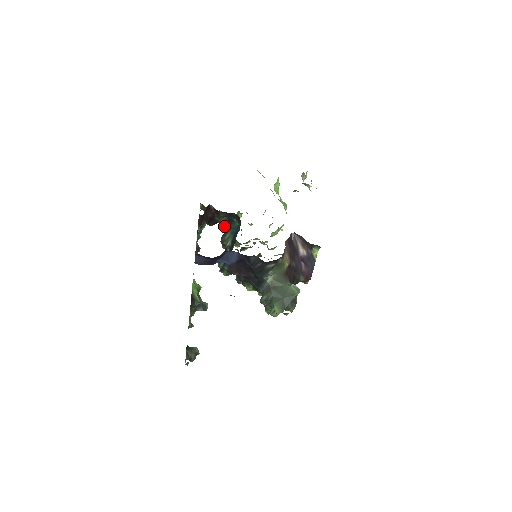
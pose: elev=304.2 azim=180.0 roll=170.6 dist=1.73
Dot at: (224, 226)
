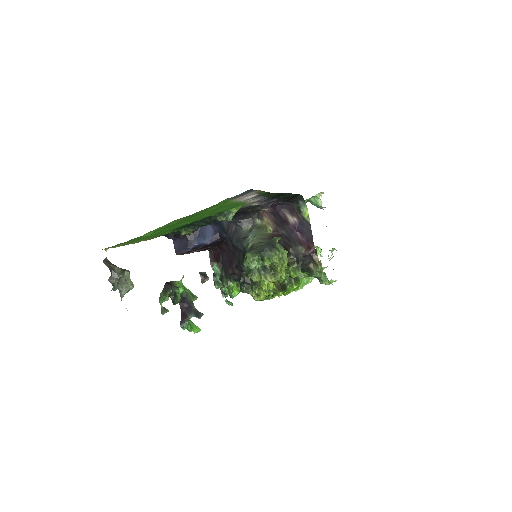
Dot at: occluded
